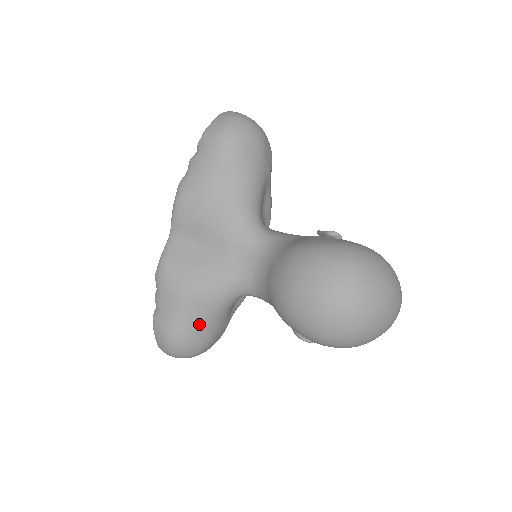
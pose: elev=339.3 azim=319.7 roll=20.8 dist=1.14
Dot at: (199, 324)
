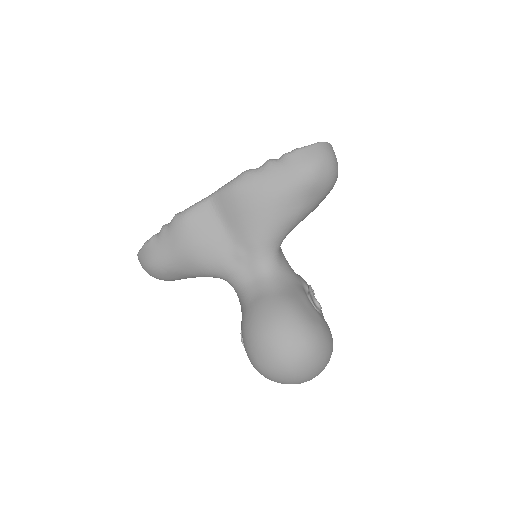
Dot at: (181, 272)
